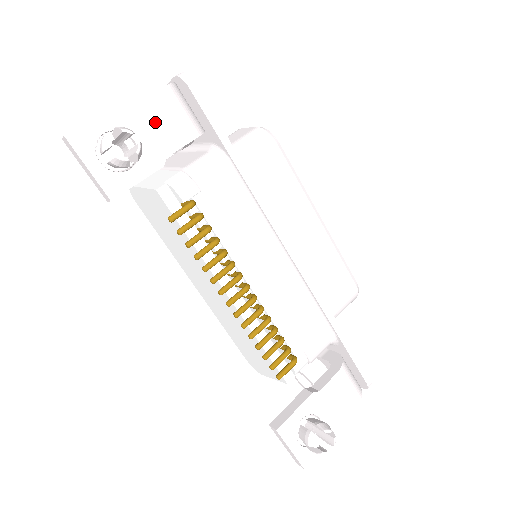
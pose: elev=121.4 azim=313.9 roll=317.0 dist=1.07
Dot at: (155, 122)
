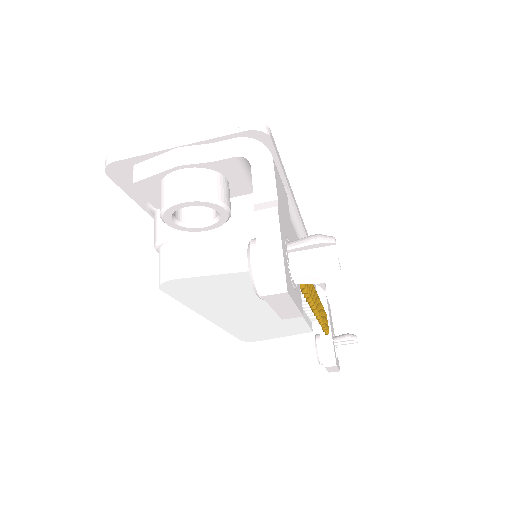
Dot at: (283, 203)
